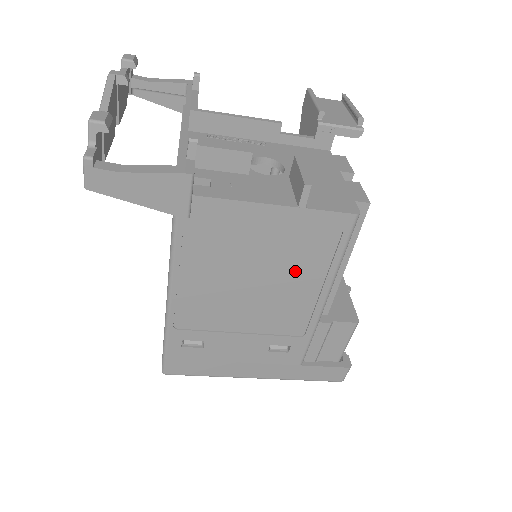
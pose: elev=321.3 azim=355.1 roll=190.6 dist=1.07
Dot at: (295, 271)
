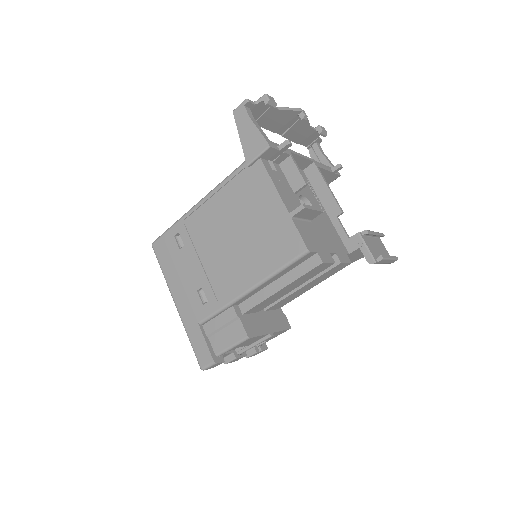
Dot at: (255, 252)
